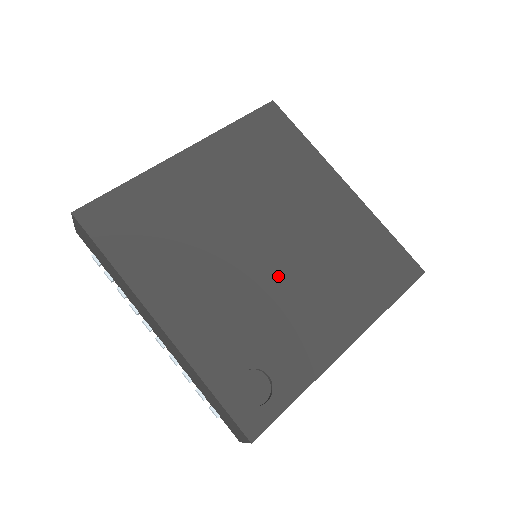
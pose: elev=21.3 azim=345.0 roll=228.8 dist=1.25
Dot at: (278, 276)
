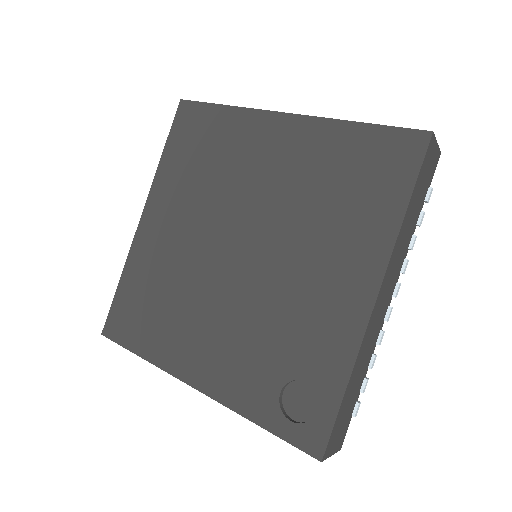
Dot at: (266, 272)
